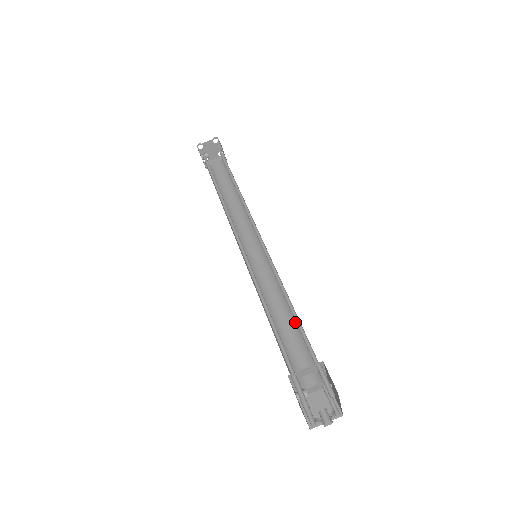
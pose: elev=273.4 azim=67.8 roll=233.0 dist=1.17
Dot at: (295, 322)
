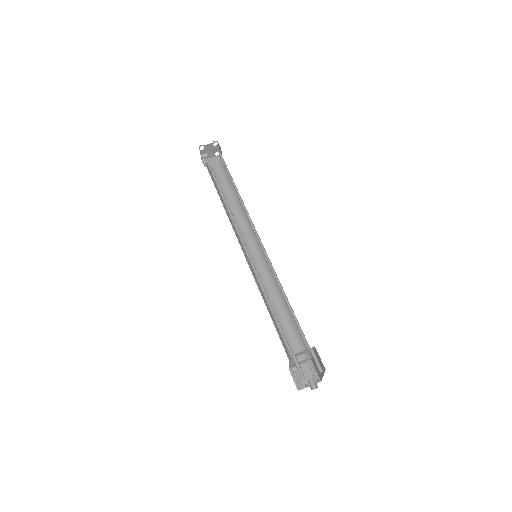
Dot at: (288, 312)
